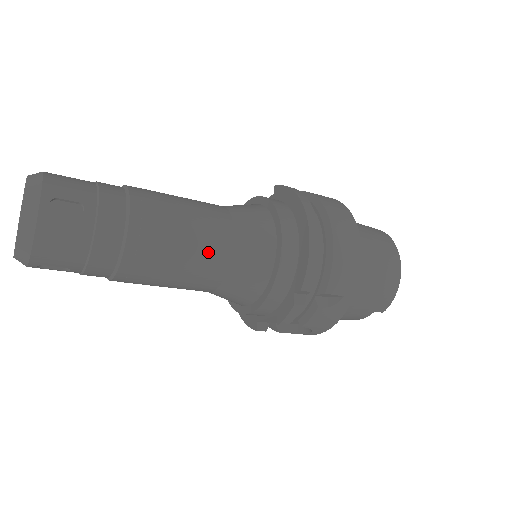
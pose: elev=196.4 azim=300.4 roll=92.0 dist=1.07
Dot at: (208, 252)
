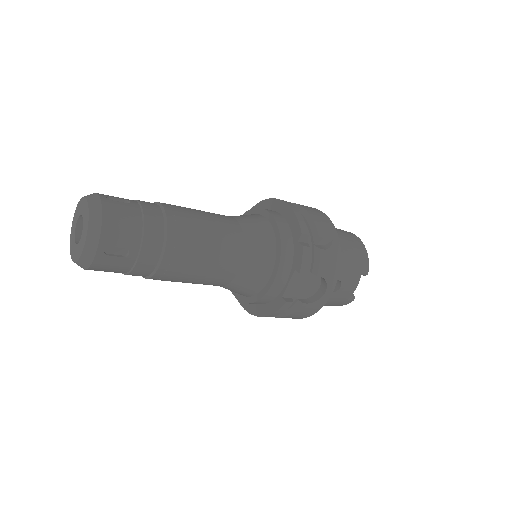
Dot at: (225, 227)
